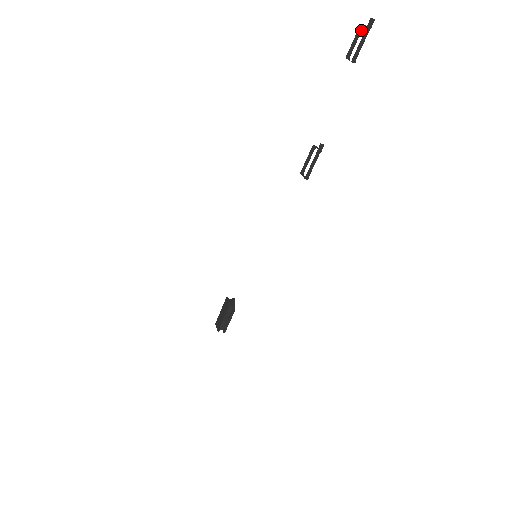
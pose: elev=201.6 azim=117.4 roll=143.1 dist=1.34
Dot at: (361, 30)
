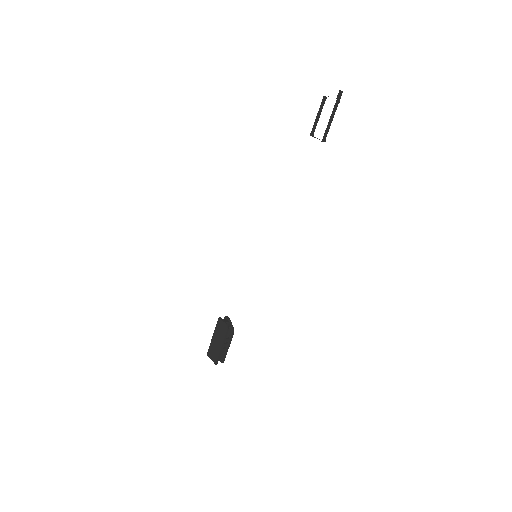
Dot at: out of frame
